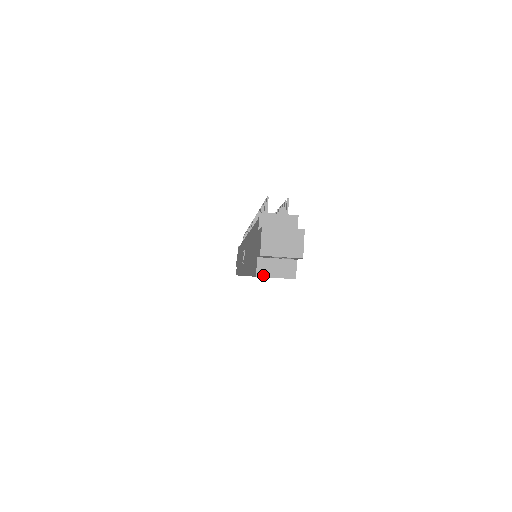
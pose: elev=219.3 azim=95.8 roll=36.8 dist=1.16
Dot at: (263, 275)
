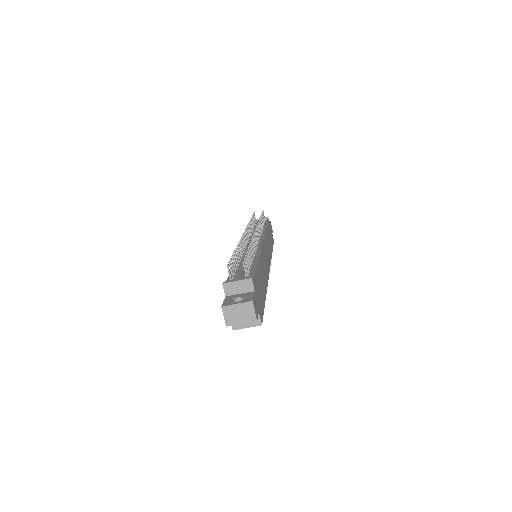
Dot at: (237, 328)
